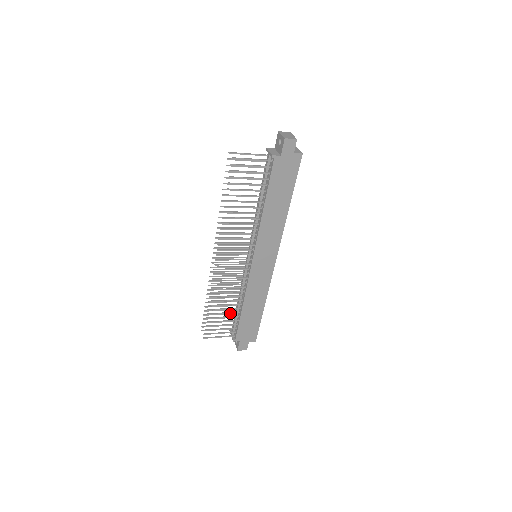
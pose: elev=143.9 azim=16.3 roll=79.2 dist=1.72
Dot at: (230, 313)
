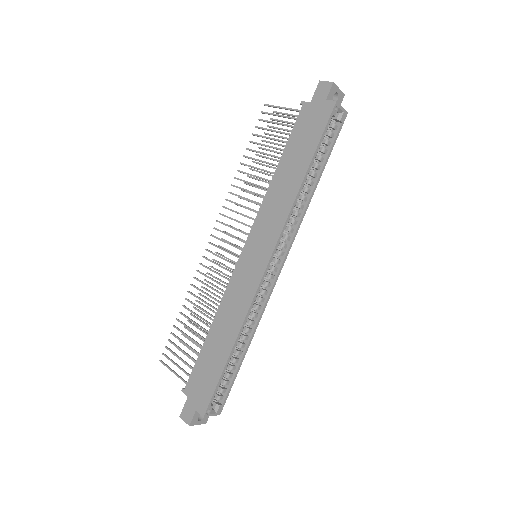
Dot at: (197, 334)
